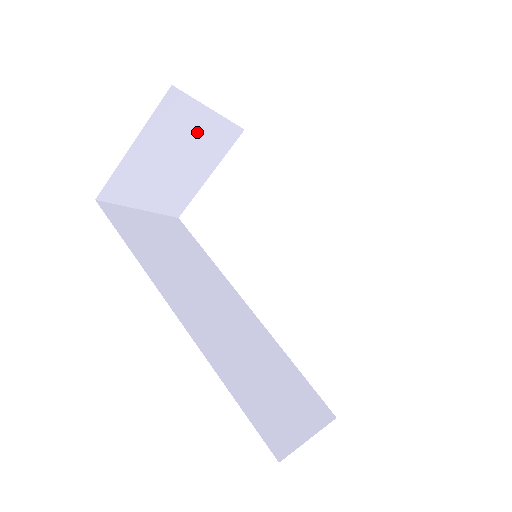
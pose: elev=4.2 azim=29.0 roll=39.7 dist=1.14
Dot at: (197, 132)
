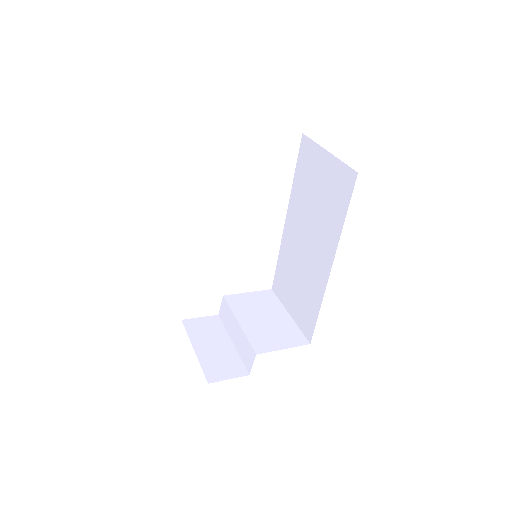
Dot at: occluded
